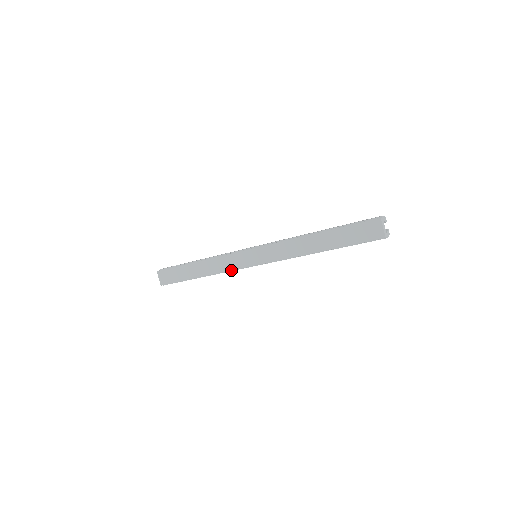
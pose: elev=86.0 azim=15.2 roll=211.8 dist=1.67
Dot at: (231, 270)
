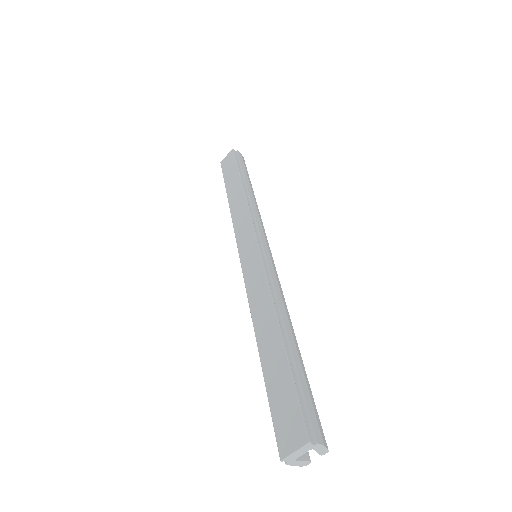
Dot at: (235, 232)
